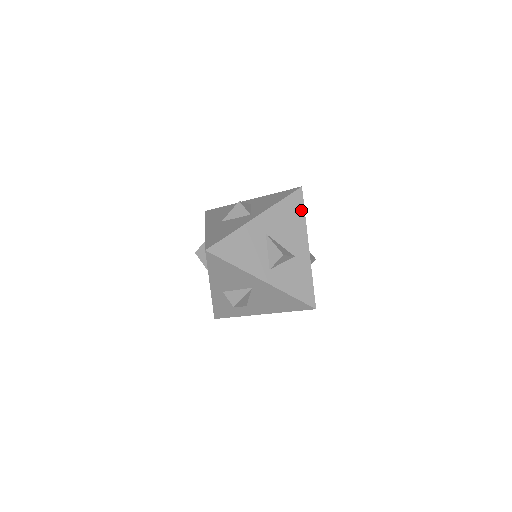
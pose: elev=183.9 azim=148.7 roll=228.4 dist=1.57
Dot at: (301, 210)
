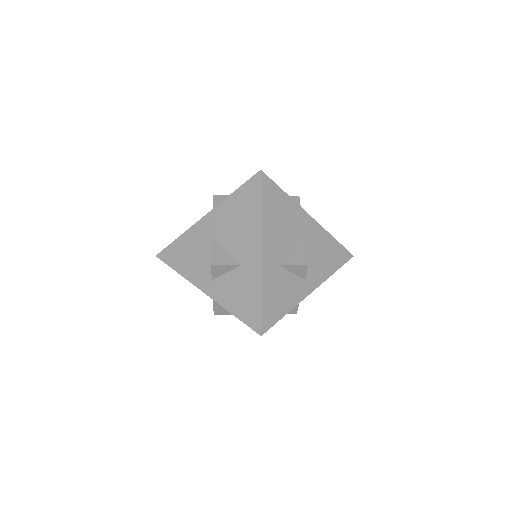
Dot at: (256, 203)
